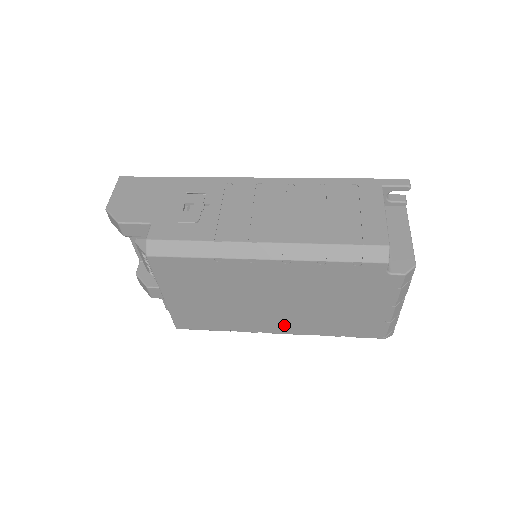
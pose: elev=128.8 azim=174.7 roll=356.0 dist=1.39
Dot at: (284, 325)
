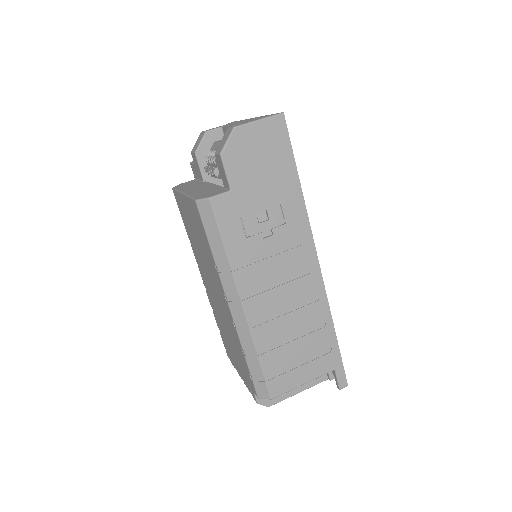
Dot at: (207, 288)
